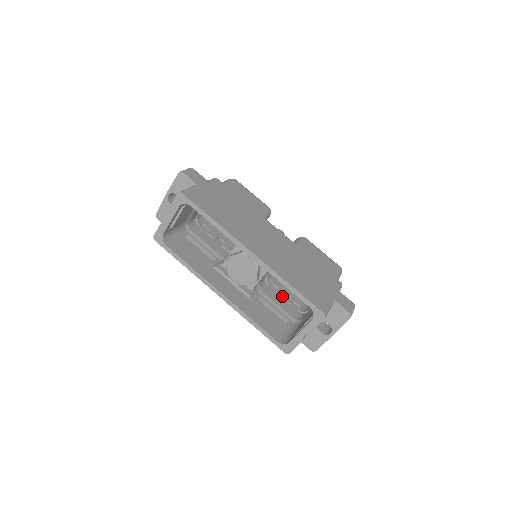
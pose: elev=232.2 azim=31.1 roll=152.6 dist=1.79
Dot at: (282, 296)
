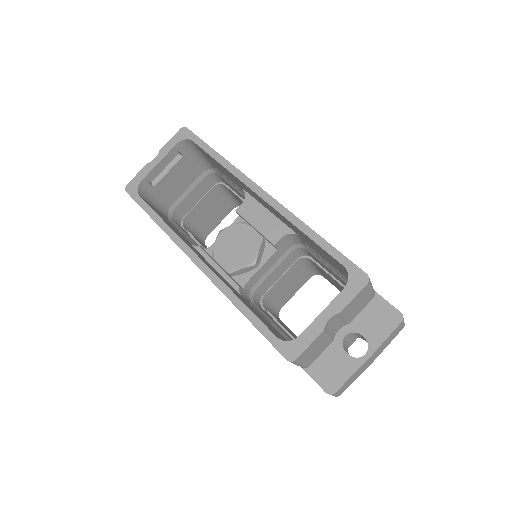
Dot at: (282, 326)
